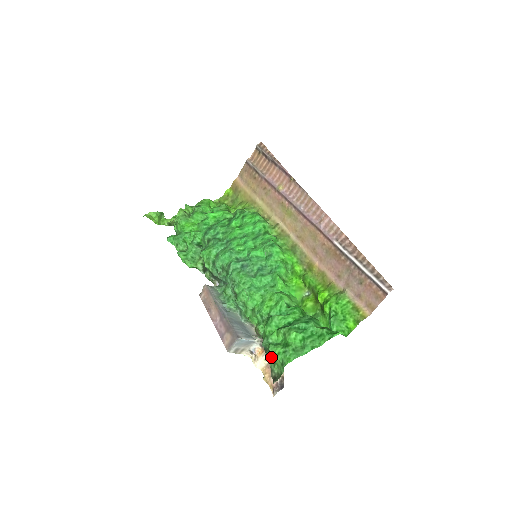
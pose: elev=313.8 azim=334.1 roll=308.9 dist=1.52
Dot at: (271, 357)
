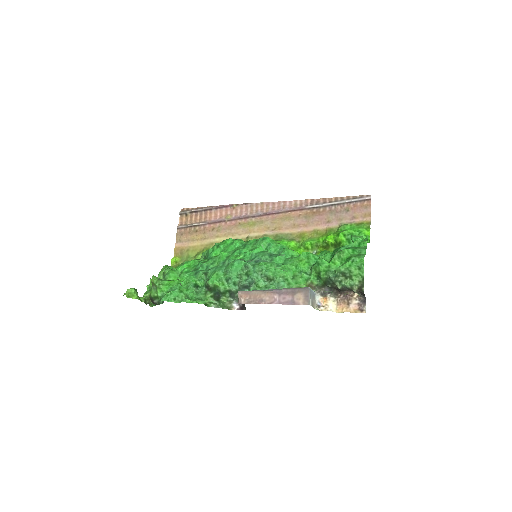
Dot at: (344, 279)
